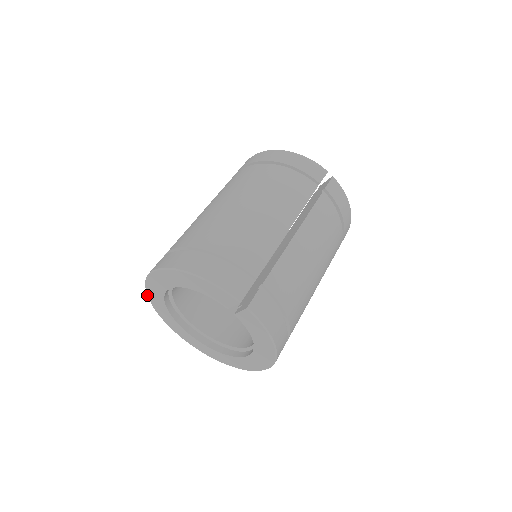
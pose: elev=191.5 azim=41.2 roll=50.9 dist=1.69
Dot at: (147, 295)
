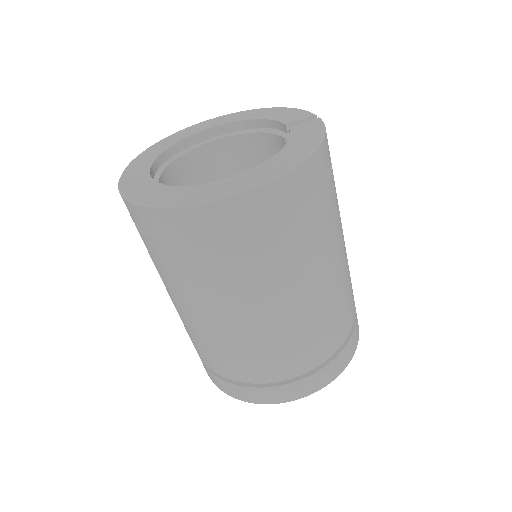
Dot at: (158, 142)
